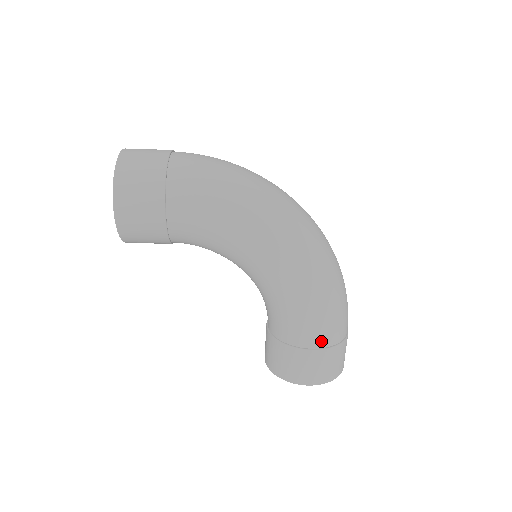
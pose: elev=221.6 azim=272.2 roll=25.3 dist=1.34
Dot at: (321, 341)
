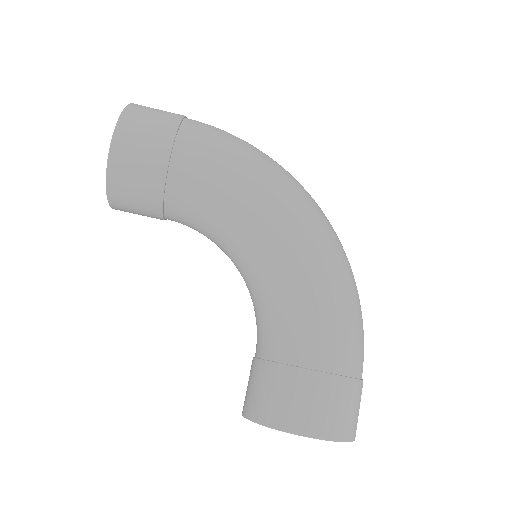
Dot at: (333, 361)
